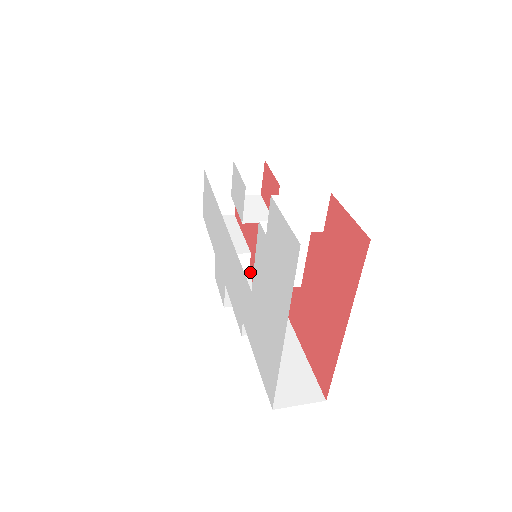
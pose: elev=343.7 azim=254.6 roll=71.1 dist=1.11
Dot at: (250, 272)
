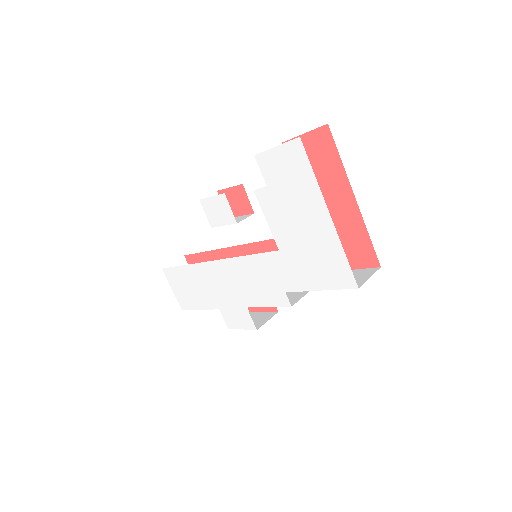
Dot at: (250, 309)
